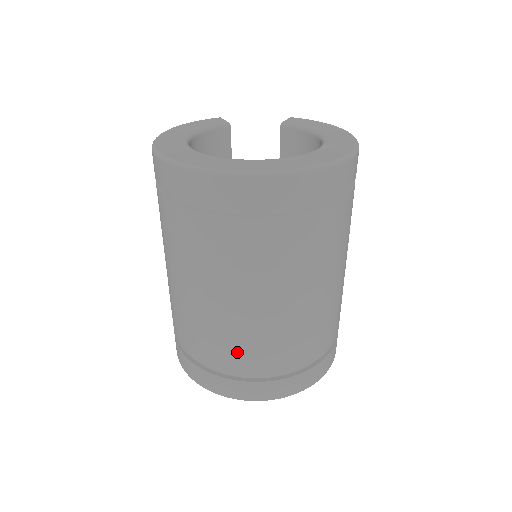
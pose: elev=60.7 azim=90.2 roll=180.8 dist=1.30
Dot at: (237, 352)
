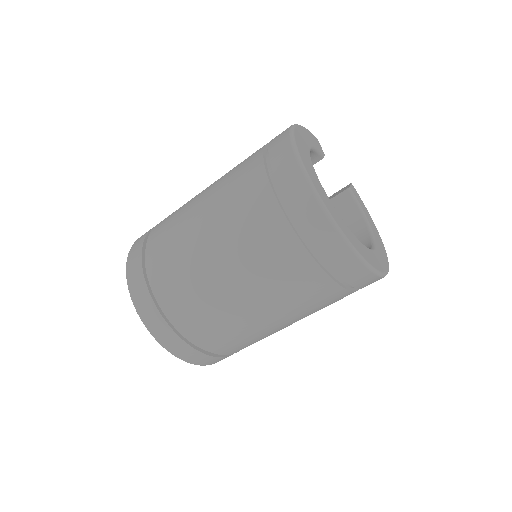
Dot at: (203, 322)
